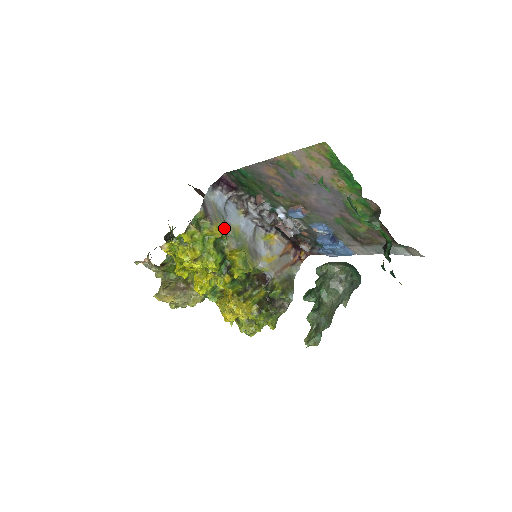
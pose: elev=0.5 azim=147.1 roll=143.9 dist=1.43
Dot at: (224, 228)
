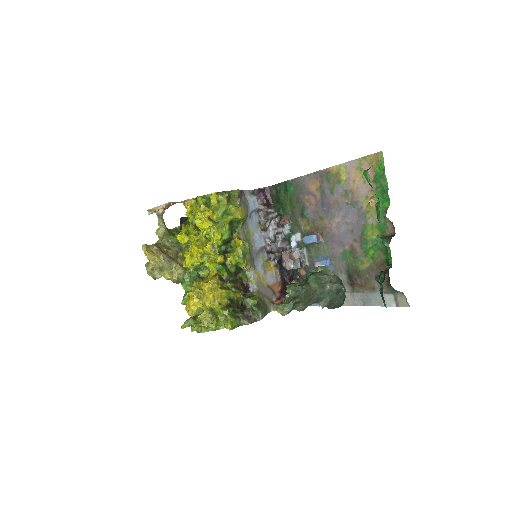
Dot at: (245, 219)
